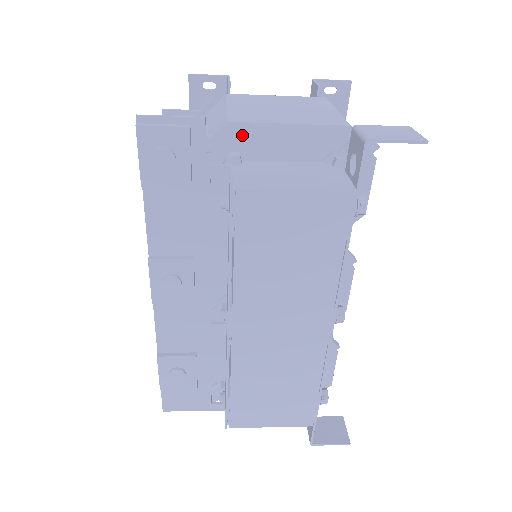
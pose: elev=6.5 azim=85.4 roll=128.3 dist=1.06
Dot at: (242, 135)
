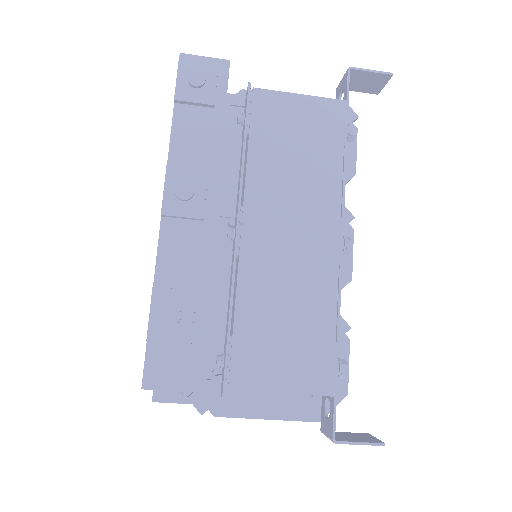
Dot at: occluded
